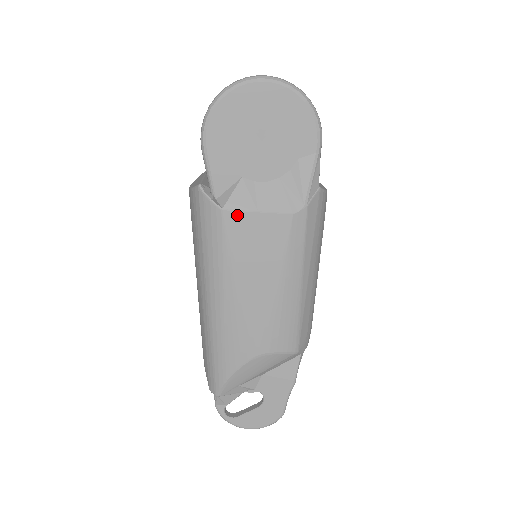
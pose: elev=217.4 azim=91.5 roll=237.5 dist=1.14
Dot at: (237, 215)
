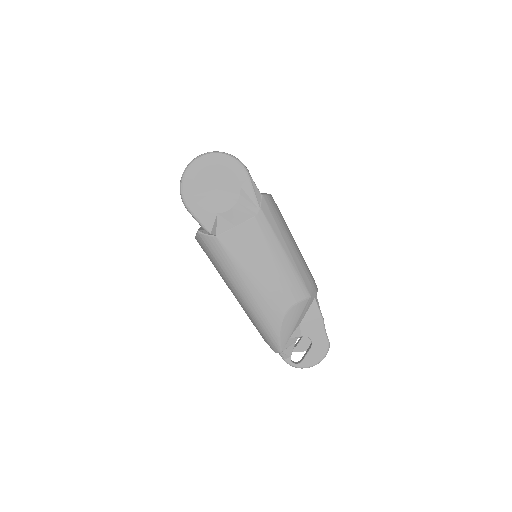
Dot at: (226, 235)
